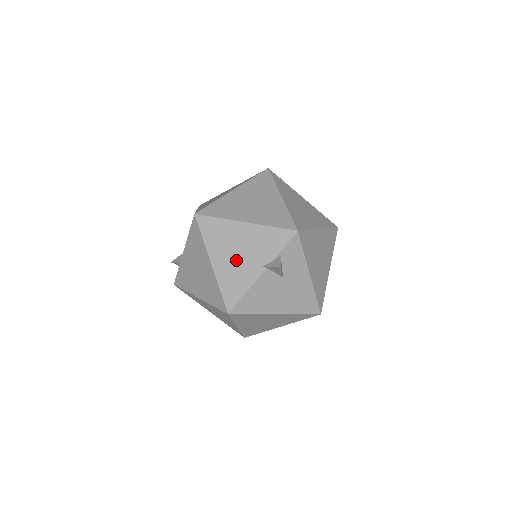
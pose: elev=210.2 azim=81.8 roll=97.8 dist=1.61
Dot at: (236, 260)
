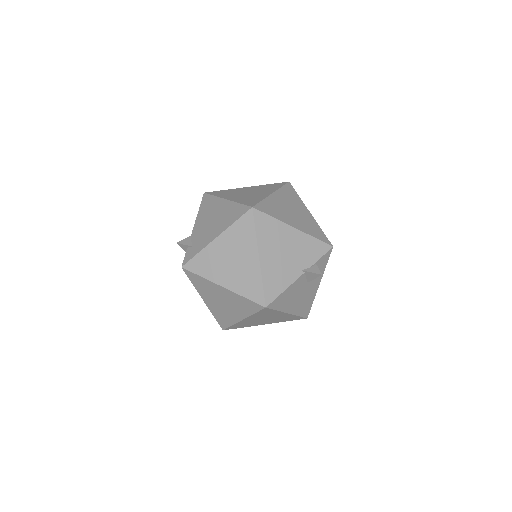
Dot at: (281, 260)
